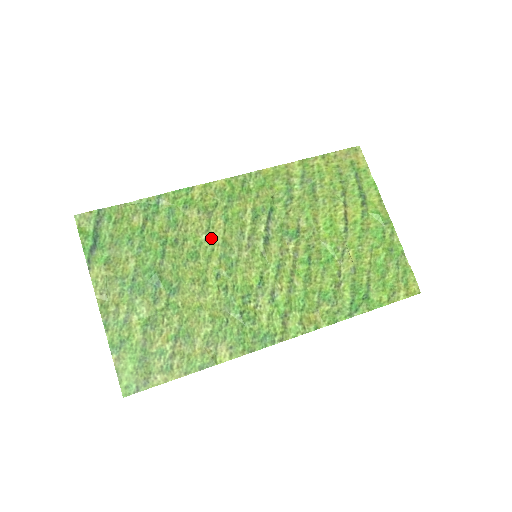
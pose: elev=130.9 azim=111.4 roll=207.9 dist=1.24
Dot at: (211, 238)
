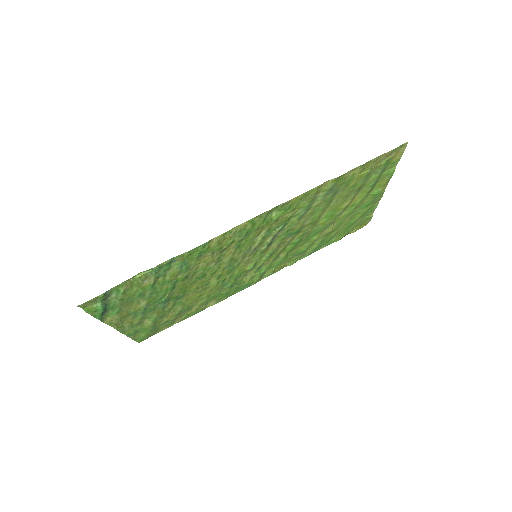
Dot at: (220, 262)
